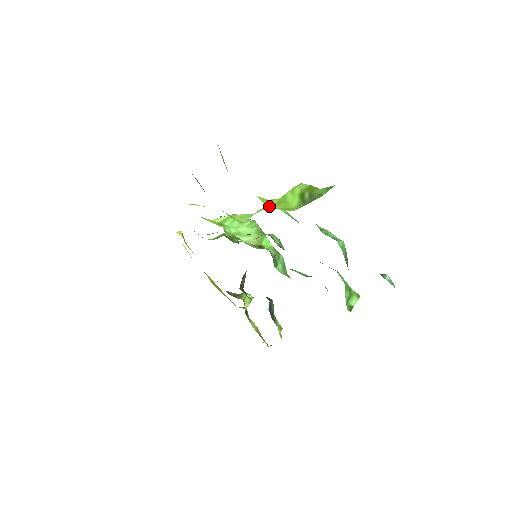
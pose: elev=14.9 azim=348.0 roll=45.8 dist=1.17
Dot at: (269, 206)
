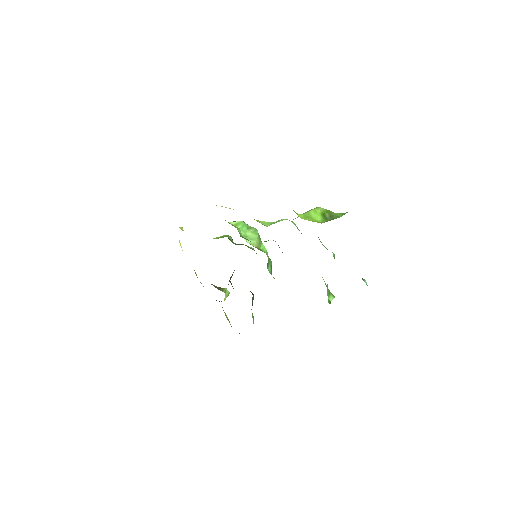
Dot at: (300, 217)
